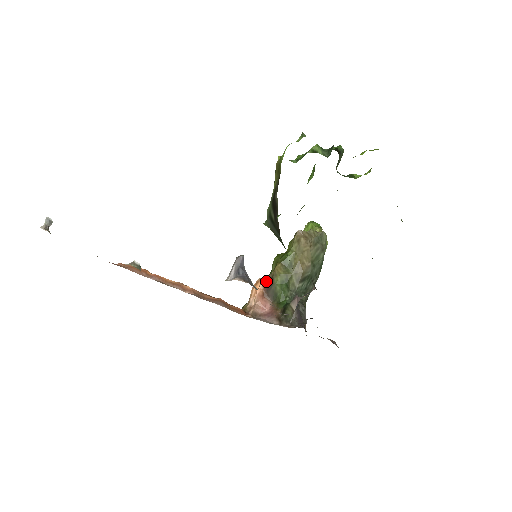
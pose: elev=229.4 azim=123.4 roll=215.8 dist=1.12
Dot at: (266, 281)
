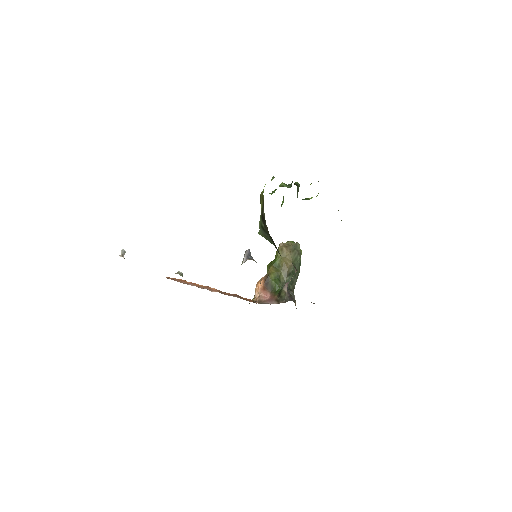
Dot at: (264, 279)
